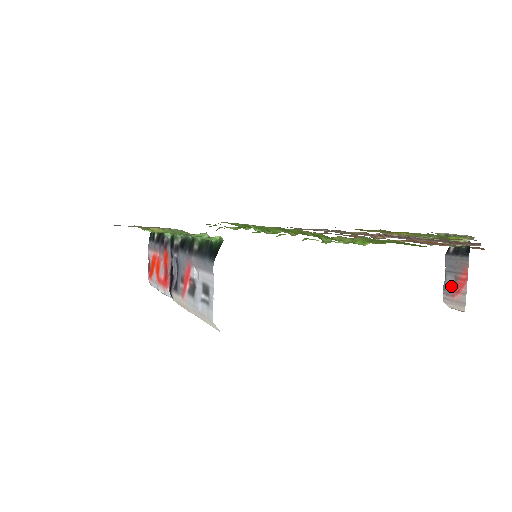
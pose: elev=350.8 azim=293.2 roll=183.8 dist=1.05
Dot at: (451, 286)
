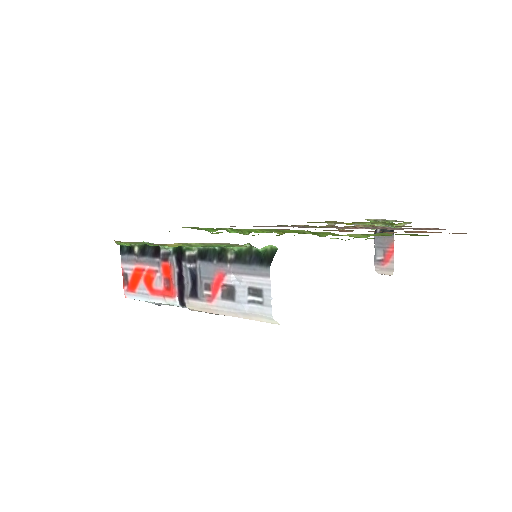
Dot at: (381, 258)
